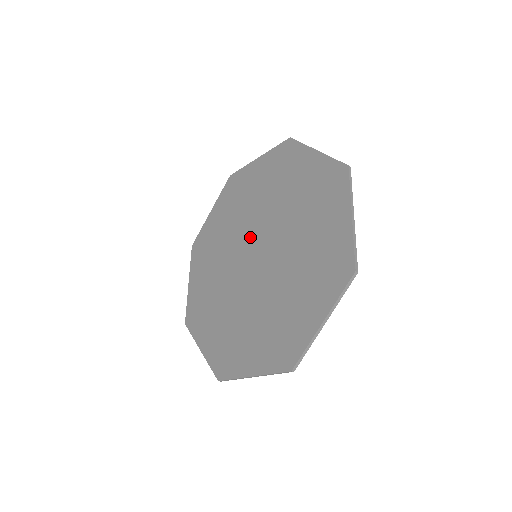
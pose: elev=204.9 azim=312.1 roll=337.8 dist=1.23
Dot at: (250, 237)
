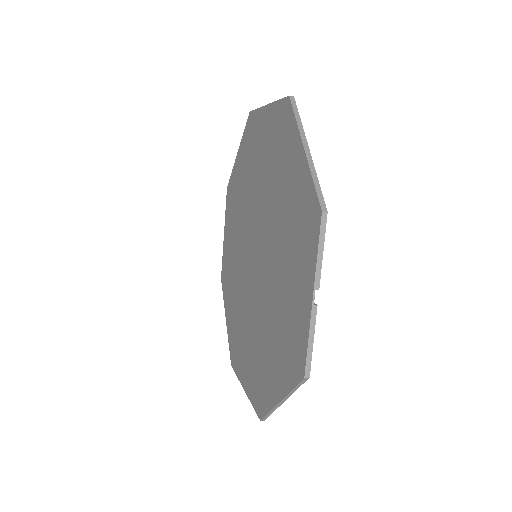
Dot at: (260, 231)
